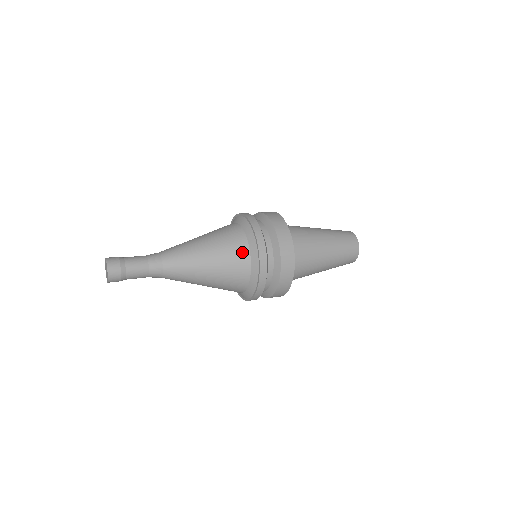
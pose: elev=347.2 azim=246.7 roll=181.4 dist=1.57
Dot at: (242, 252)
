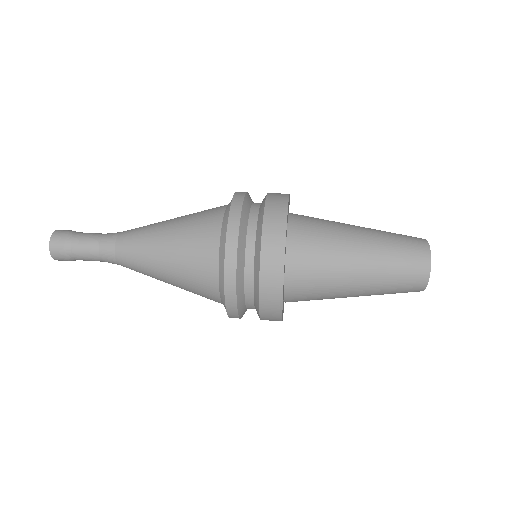
Dot at: (208, 262)
